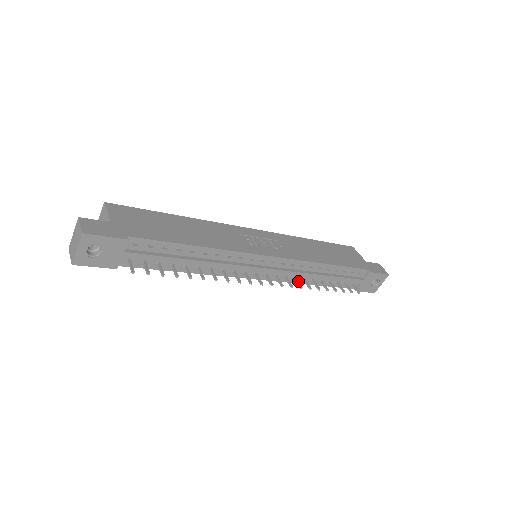
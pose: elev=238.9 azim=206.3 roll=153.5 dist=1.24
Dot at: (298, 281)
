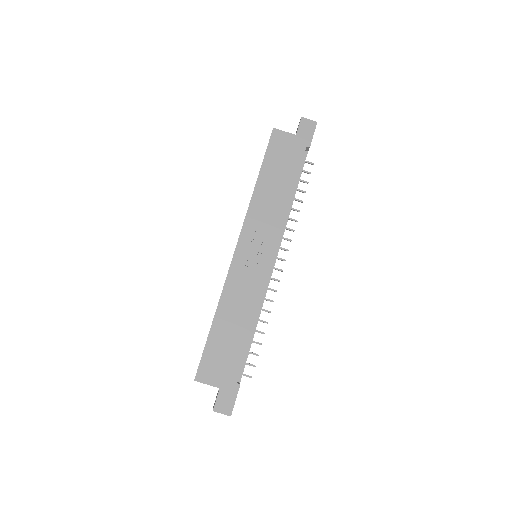
Dot at: (287, 228)
